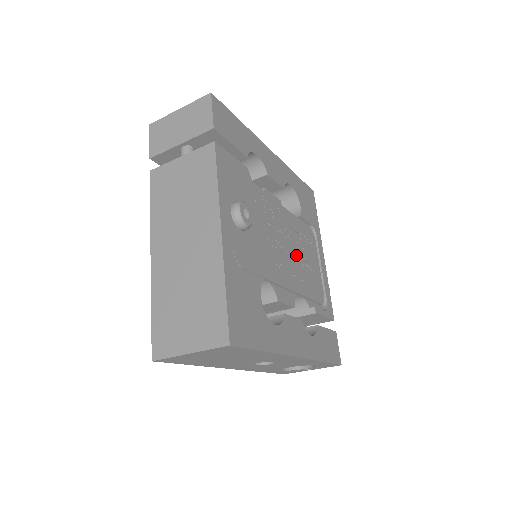
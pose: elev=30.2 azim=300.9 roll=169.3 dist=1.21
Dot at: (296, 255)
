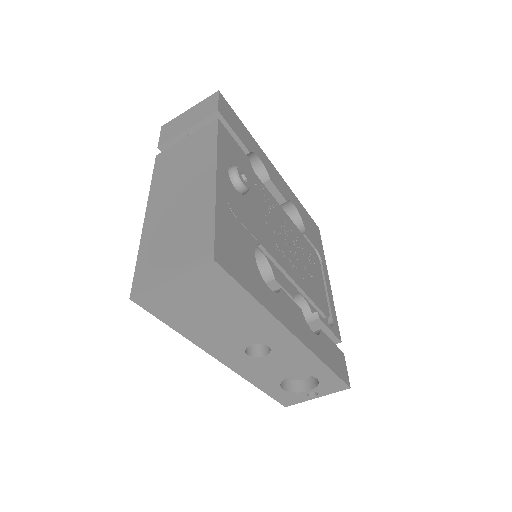
Dot at: (298, 256)
